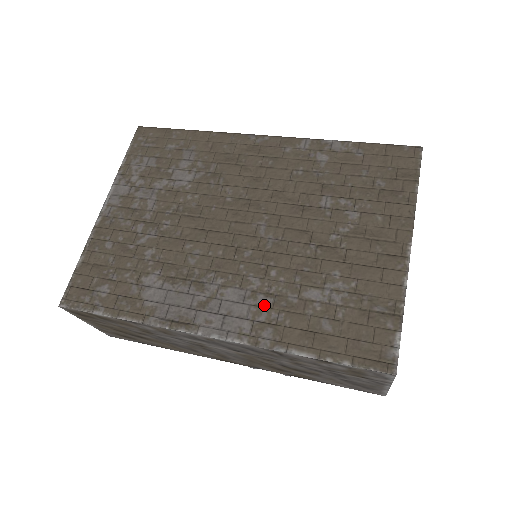
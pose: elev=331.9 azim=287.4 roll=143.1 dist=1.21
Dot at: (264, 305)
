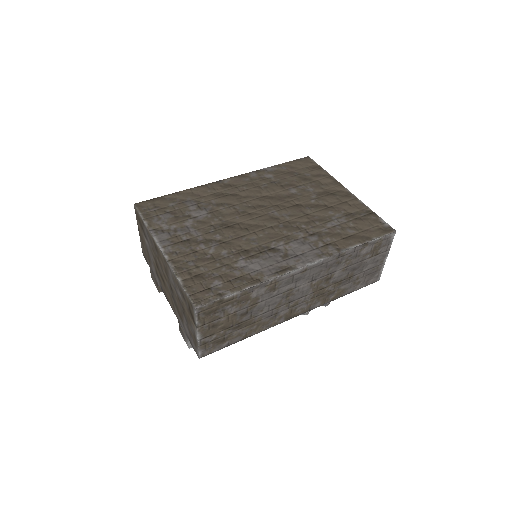
Dot at: (315, 239)
